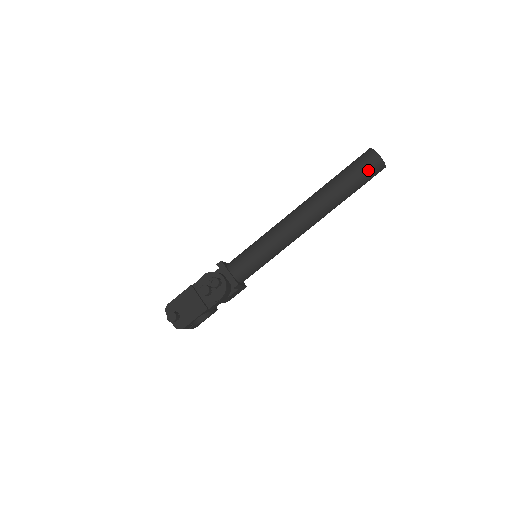
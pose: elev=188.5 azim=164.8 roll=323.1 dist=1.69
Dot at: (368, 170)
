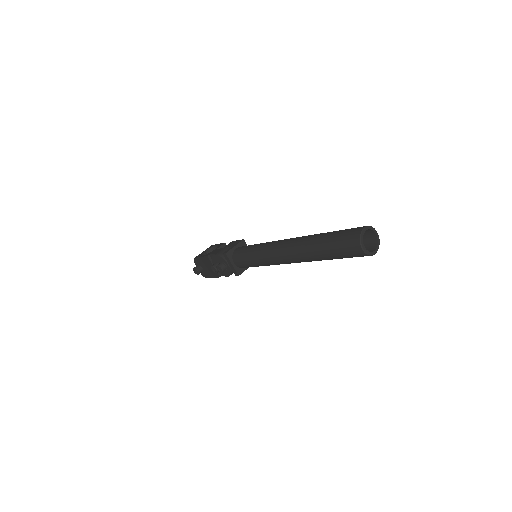
Dot at: (351, 256)
